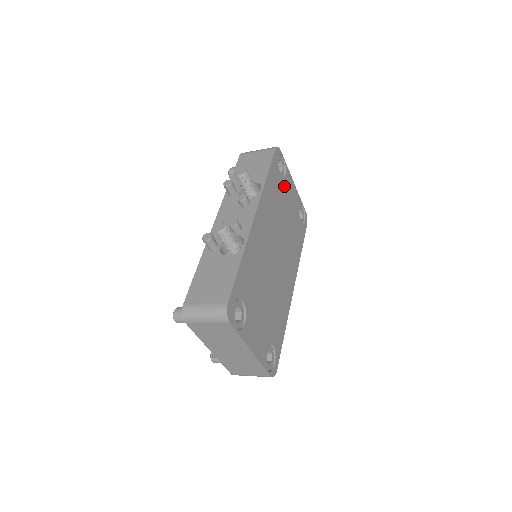
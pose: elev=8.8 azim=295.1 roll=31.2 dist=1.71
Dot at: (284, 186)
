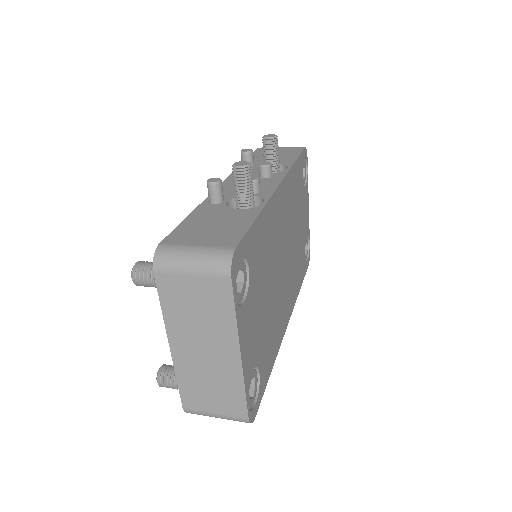
Dot at: (303, 196)
